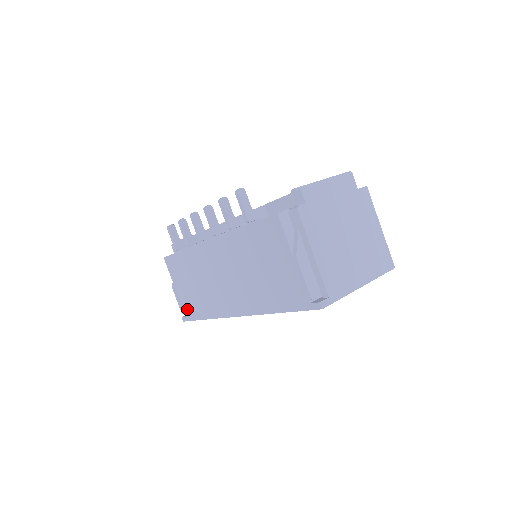
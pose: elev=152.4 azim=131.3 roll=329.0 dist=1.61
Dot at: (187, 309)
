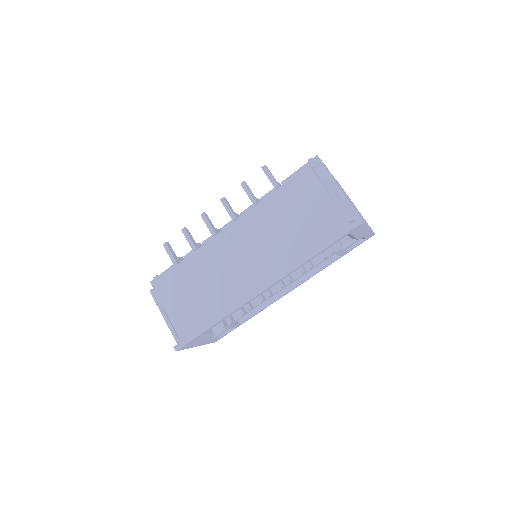
Dot at: (185, 329)
